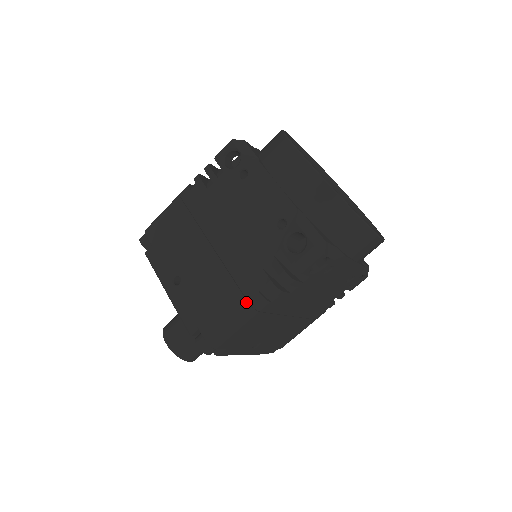
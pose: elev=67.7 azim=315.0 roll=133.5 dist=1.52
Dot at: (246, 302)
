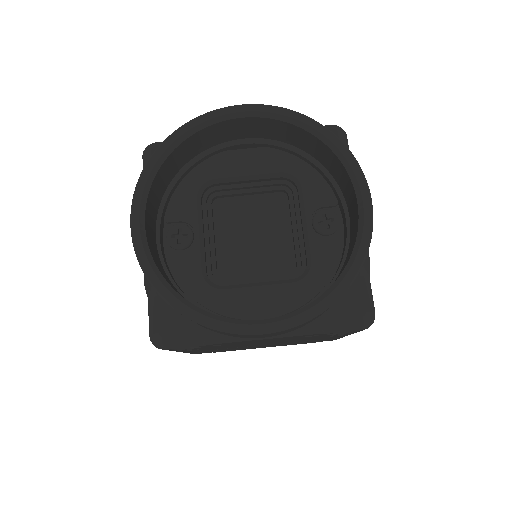
Dot at: occluded
